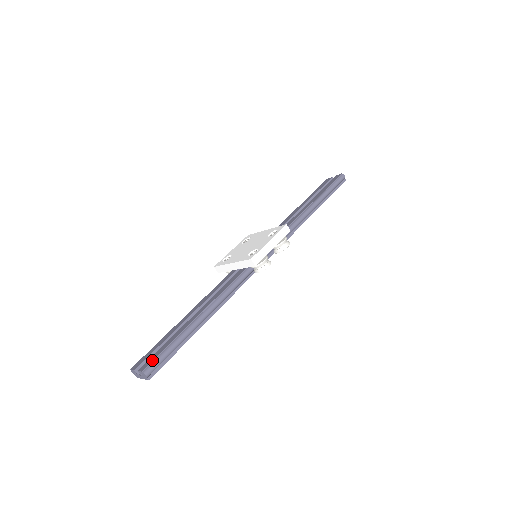
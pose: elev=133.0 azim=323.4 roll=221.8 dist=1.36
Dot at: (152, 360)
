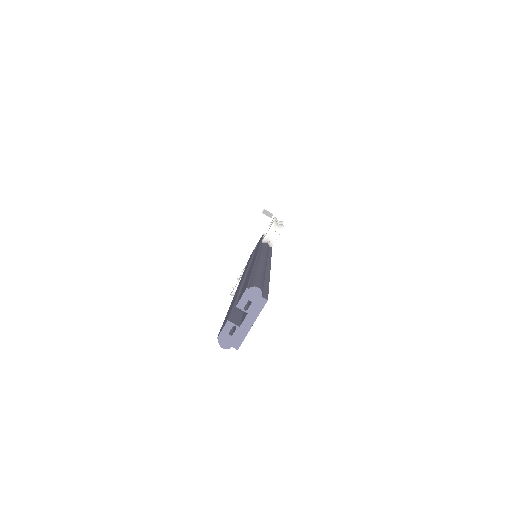
Dot at: (247, 282)
